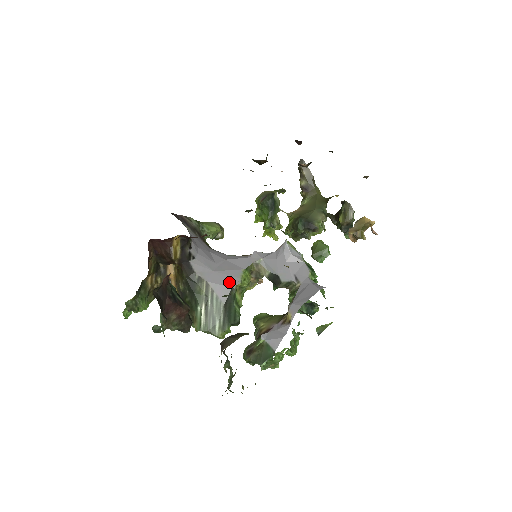
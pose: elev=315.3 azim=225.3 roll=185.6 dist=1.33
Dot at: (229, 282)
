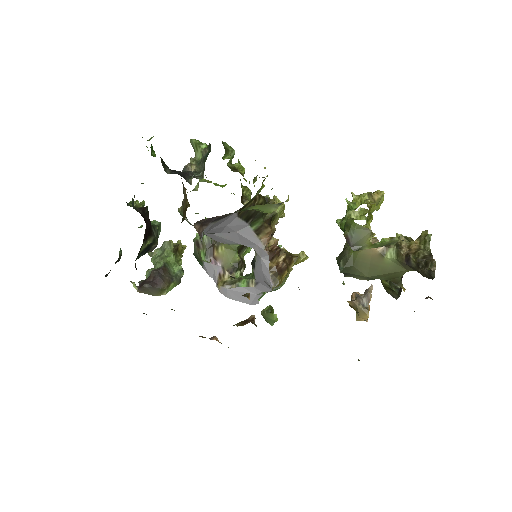
Dot at: (218, 240)
